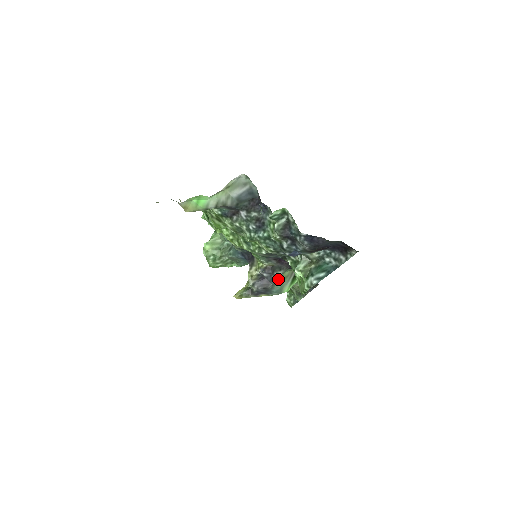
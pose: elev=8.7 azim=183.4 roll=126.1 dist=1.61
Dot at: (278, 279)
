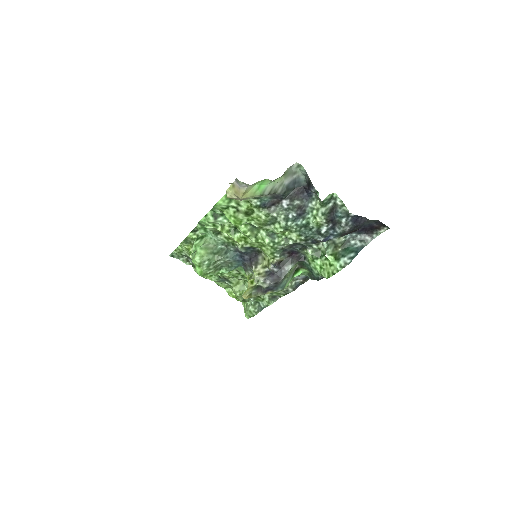
Dot at: (288, 273)
